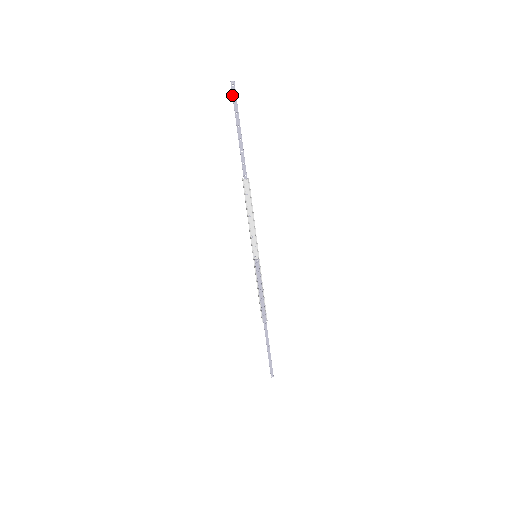
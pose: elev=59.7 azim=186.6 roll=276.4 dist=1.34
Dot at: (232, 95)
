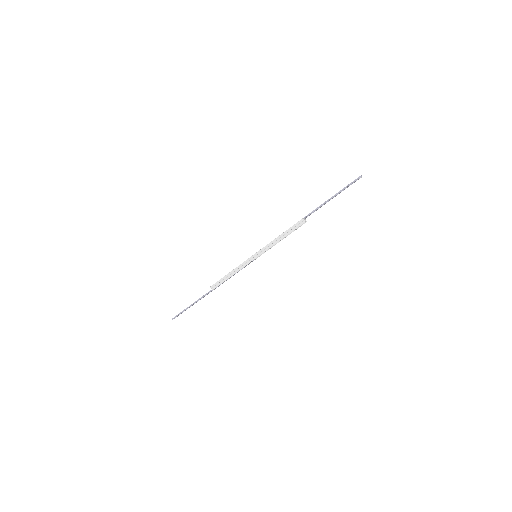
Dot at: (354, 182)
